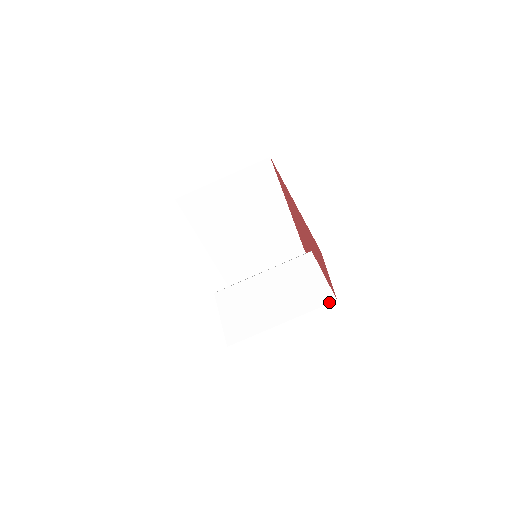
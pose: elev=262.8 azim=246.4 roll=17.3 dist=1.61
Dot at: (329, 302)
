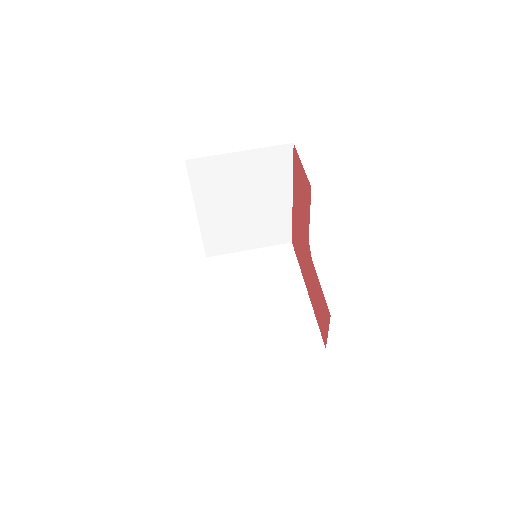
Dot at: occluded
